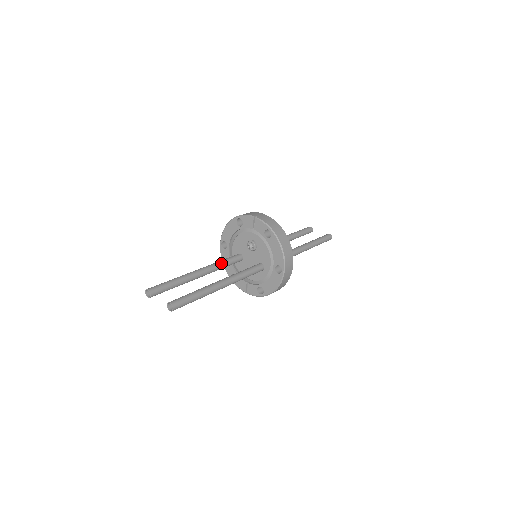
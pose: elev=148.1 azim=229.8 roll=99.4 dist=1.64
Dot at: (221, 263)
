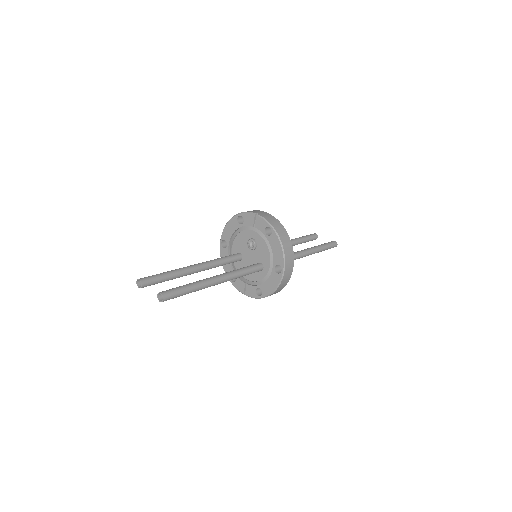
Dot at: (219, 260)
